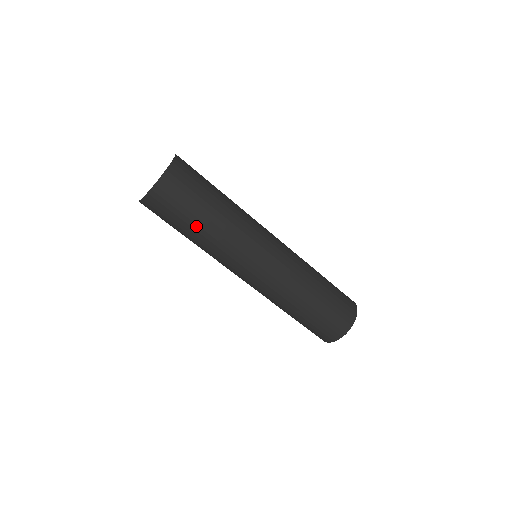
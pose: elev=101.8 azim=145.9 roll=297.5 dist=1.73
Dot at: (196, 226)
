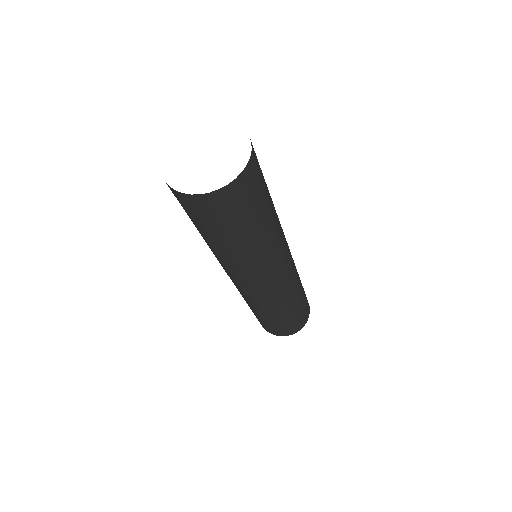
Dot at: (268, 211)
